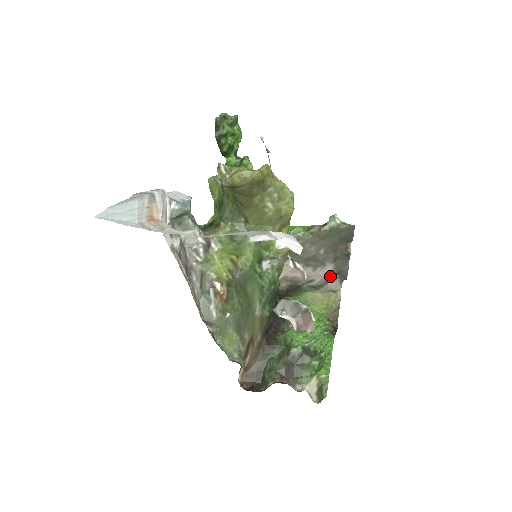
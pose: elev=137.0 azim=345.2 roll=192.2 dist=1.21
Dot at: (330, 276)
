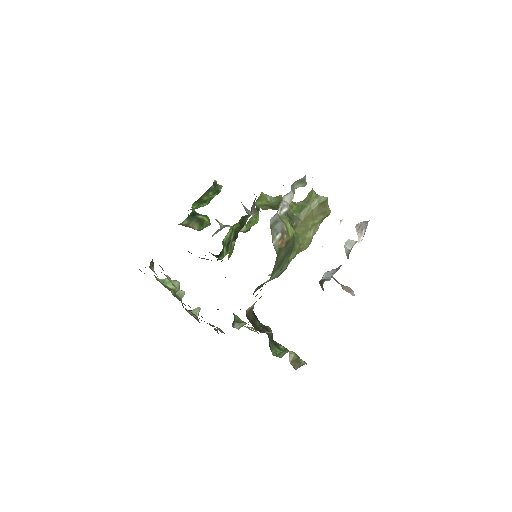
Dot at: occluded
